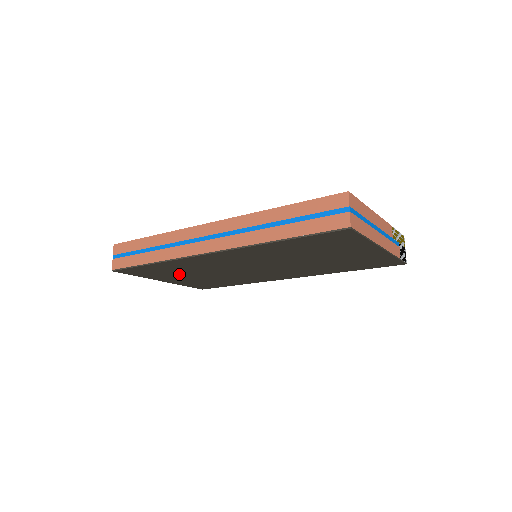
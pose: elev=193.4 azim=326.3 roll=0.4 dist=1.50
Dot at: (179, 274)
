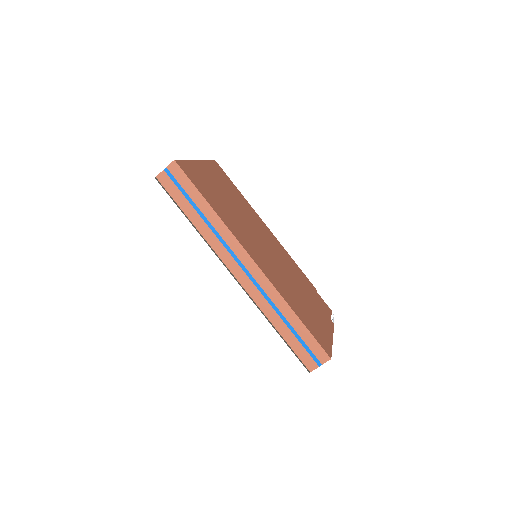
Dot at: occluded
